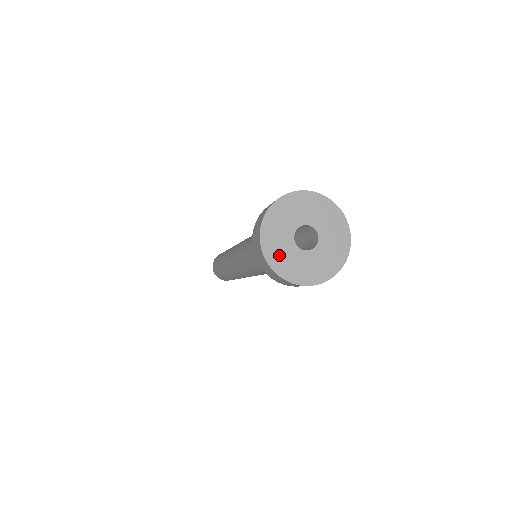
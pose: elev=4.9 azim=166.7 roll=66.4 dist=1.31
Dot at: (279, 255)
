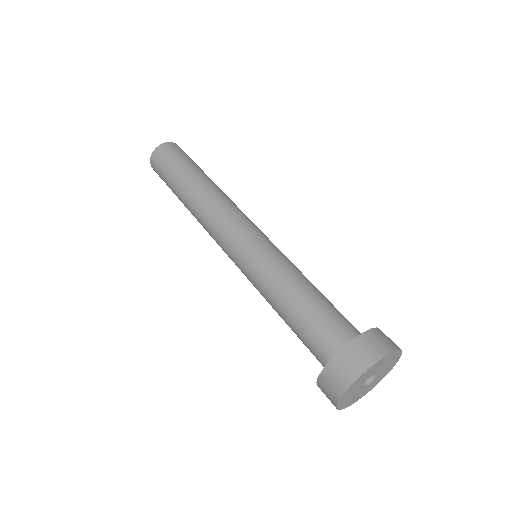
Dot at: (348, 401)
